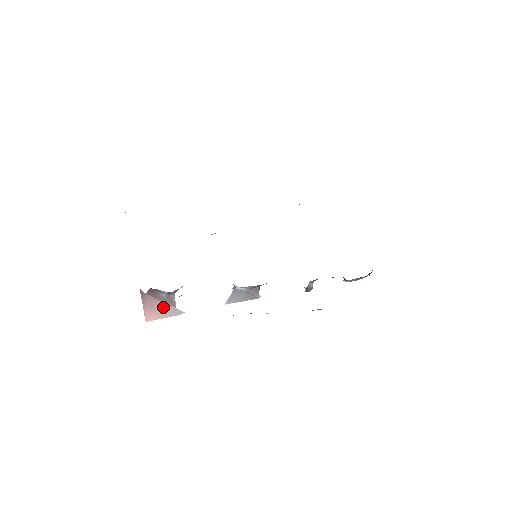
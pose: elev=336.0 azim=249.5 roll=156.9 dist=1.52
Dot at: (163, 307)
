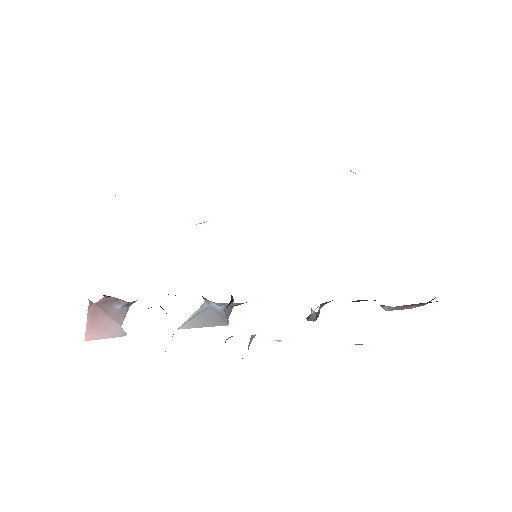
Dot at: (107, 324)
